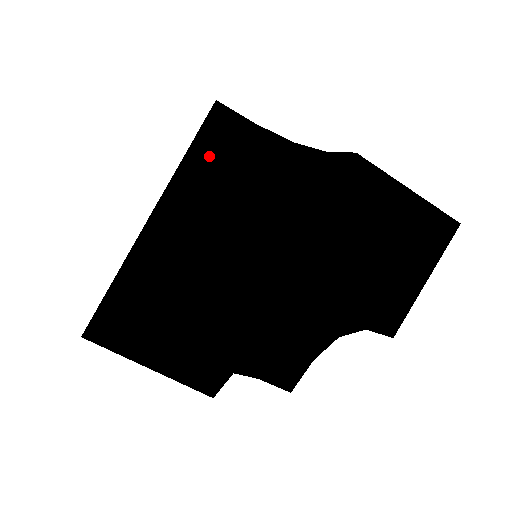
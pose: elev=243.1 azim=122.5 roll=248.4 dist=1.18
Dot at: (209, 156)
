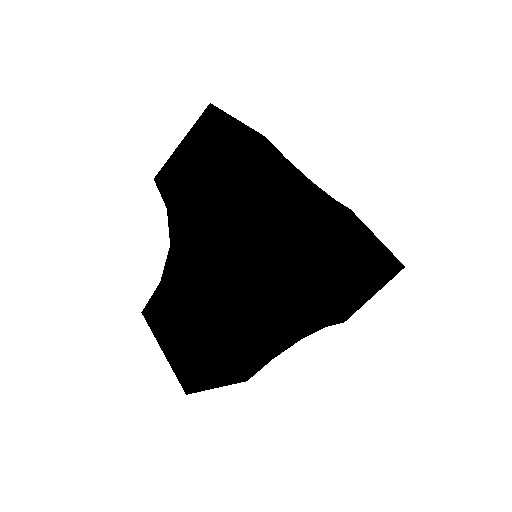
Dot at: (252, 217)
